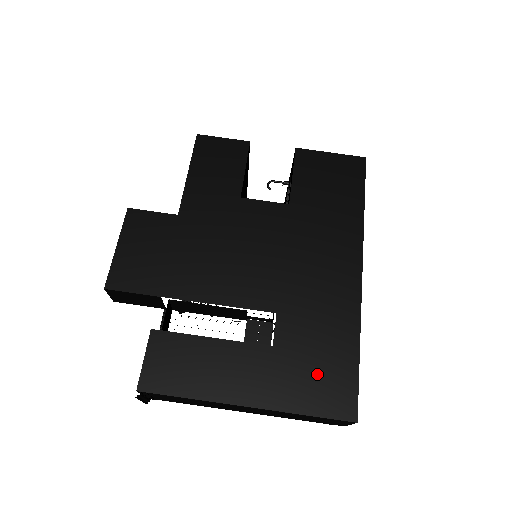
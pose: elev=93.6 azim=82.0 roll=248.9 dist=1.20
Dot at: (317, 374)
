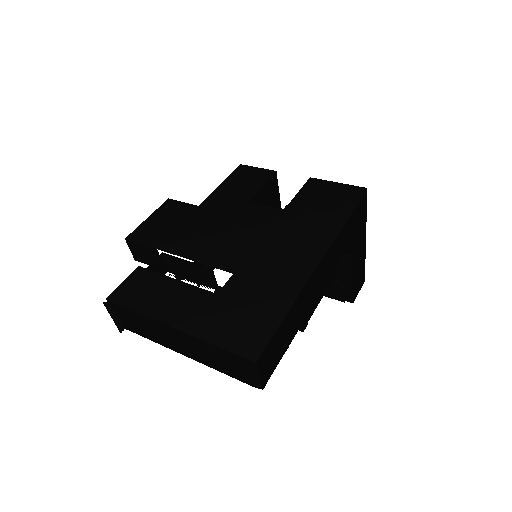
Dot at: (241, 320)
